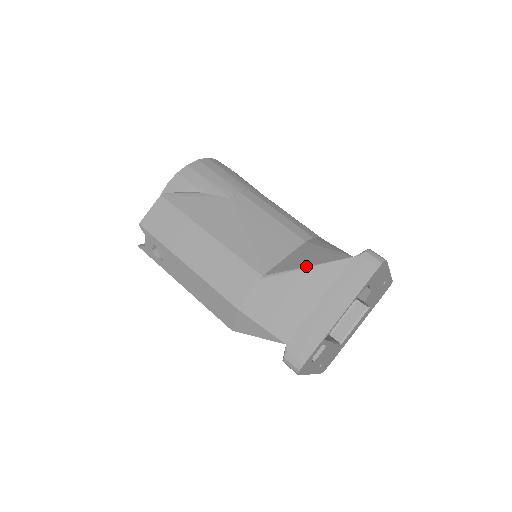
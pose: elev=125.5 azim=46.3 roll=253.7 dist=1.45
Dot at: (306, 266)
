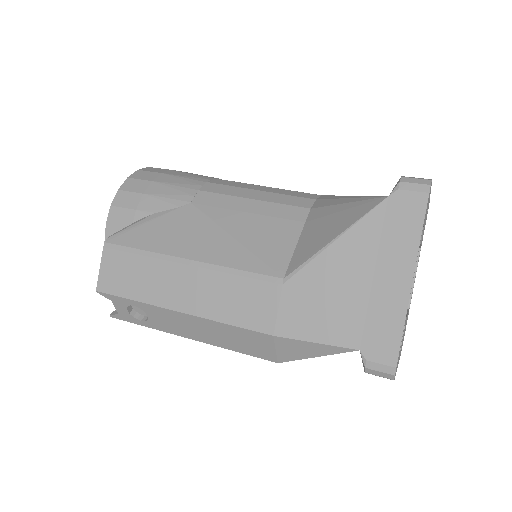
Dot at: (333, 239)
